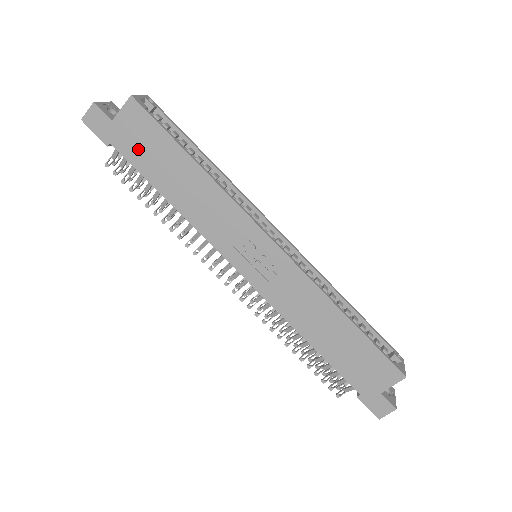
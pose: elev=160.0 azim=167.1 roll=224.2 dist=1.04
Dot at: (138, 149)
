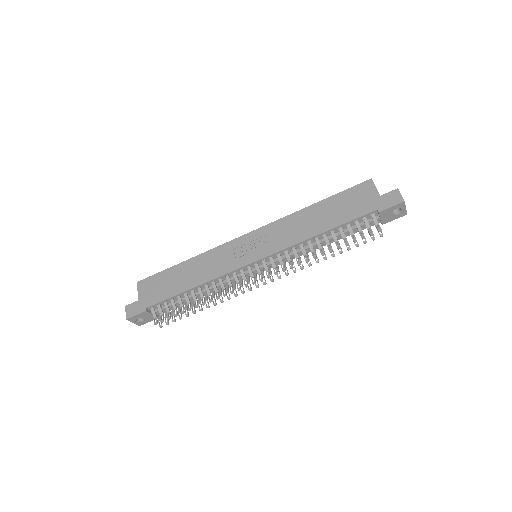
Dot at: (159, 292)
